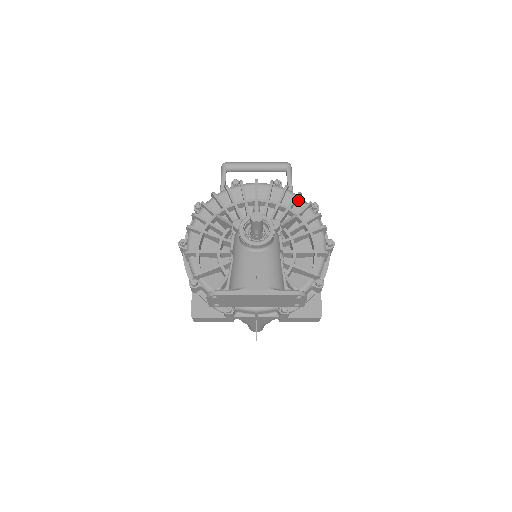
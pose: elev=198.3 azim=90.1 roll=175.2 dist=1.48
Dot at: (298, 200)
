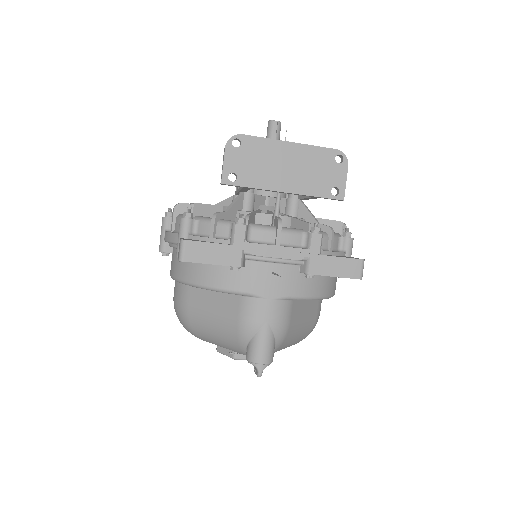
Dot at: occluded
